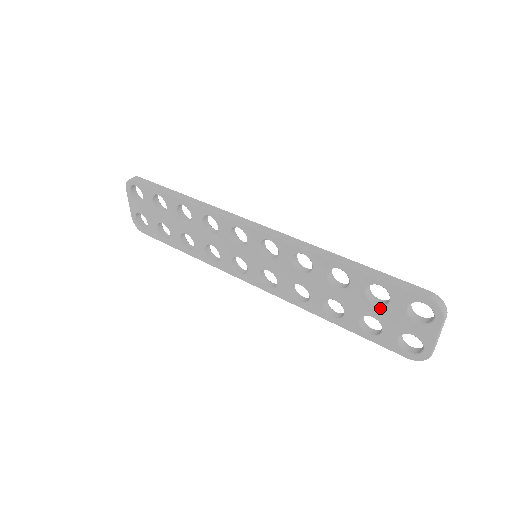
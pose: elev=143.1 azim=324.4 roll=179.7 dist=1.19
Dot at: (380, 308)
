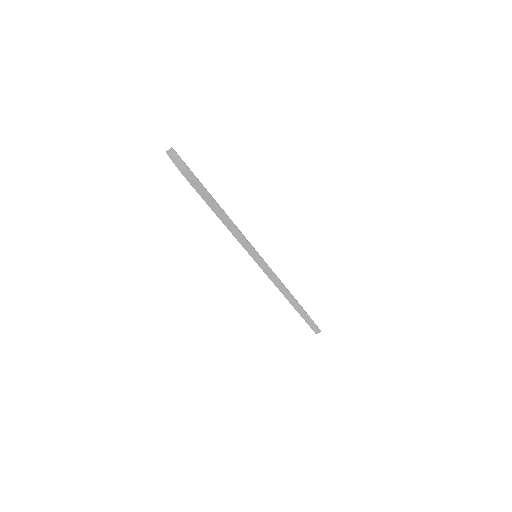
Dot at: occluded
